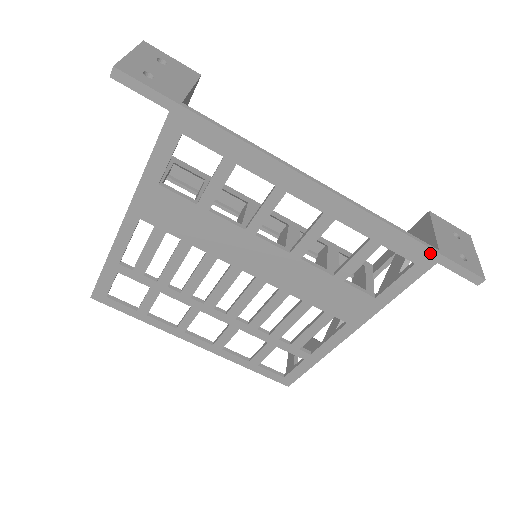
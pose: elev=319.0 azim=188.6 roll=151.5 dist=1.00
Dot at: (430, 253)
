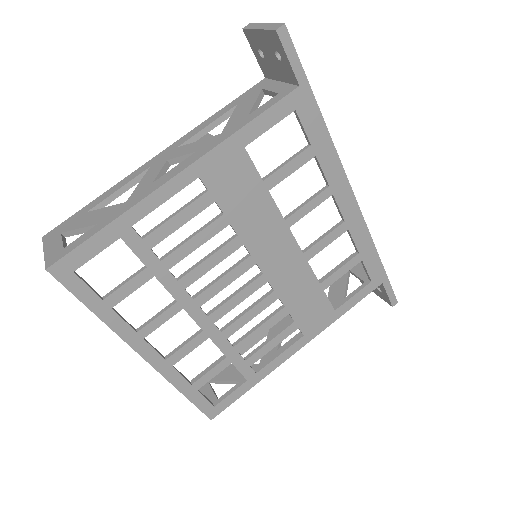
Dot at: (383, 274)
